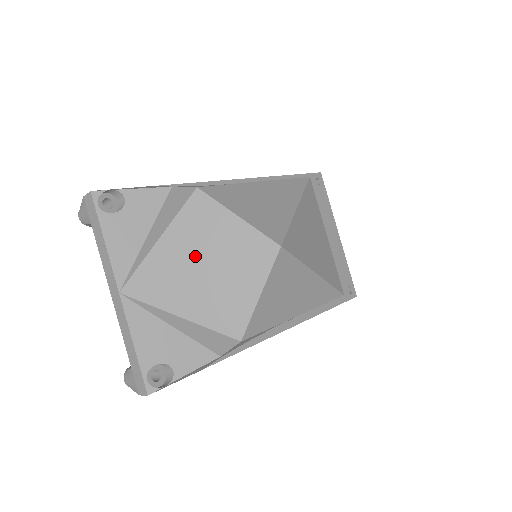
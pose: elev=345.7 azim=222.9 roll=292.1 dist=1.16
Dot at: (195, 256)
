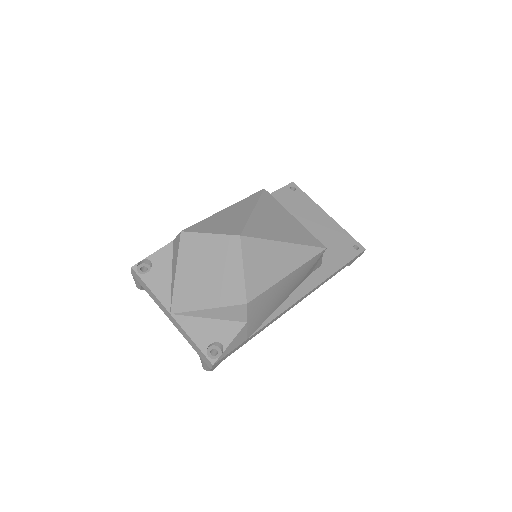
Dot at: (198, 269)
